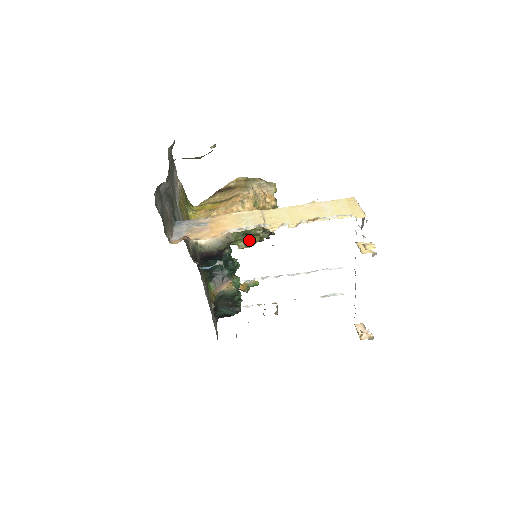
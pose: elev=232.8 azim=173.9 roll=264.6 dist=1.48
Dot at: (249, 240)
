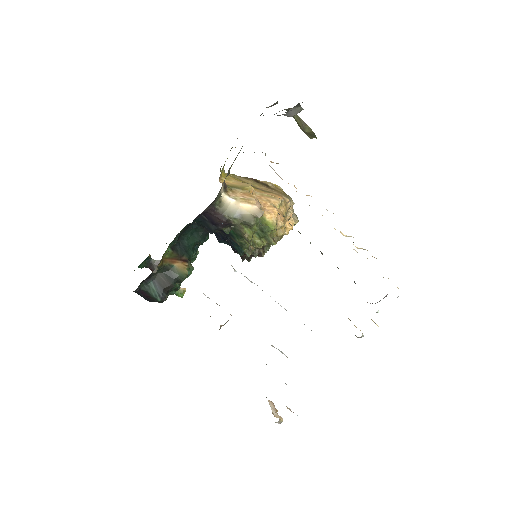
Dot at: (255, 239)
